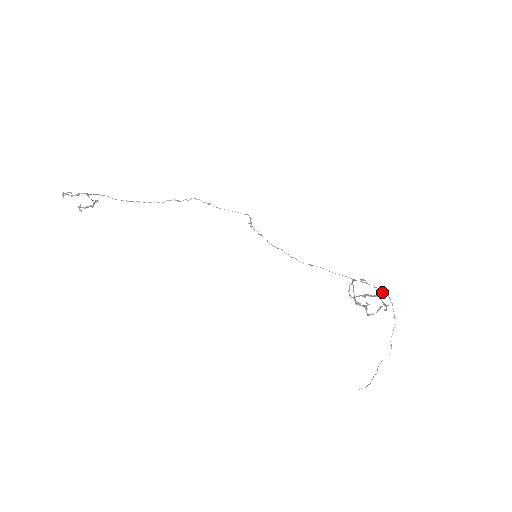
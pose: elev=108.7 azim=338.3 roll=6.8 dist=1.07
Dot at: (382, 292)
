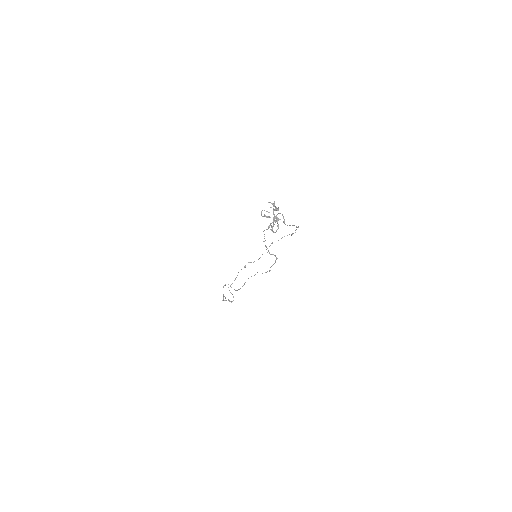
Dot at: (296, 227)
